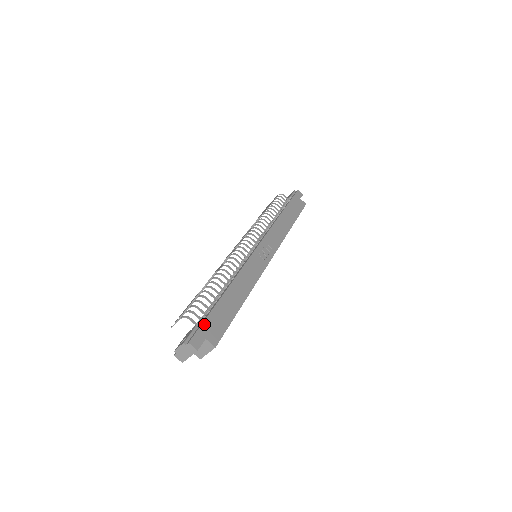
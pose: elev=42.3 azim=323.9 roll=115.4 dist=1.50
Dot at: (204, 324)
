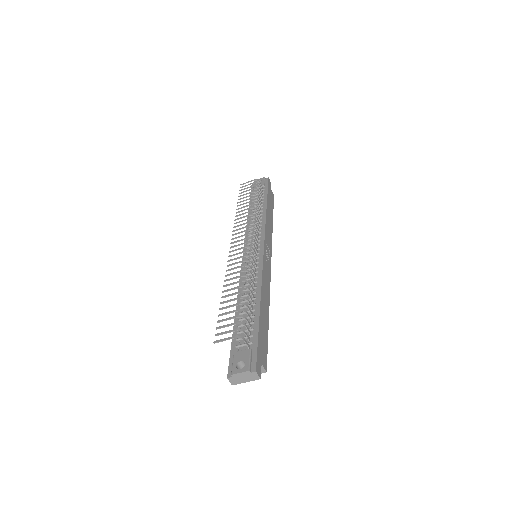
Dot at: (258, 347)
